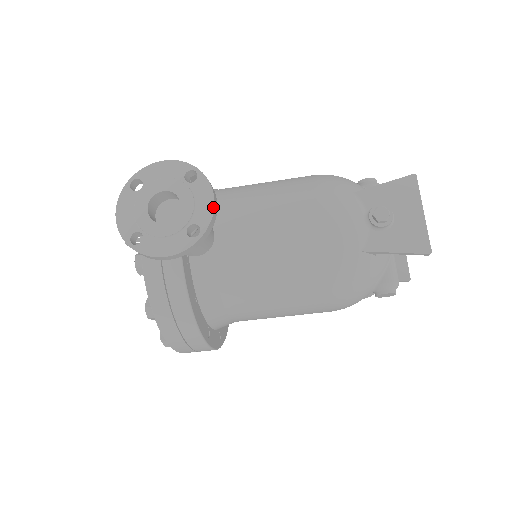
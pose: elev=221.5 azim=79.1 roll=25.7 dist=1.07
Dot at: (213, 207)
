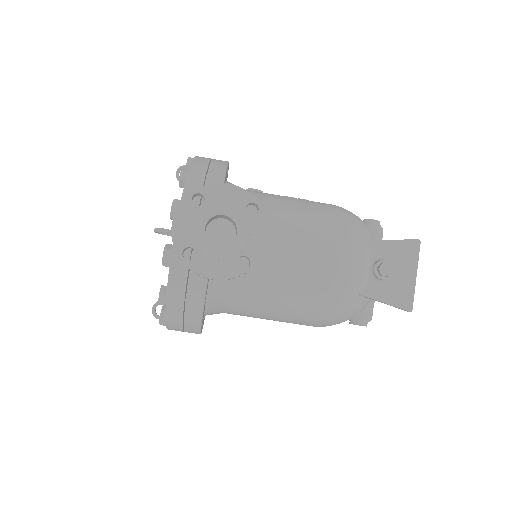
Dot at: (266, 246)
